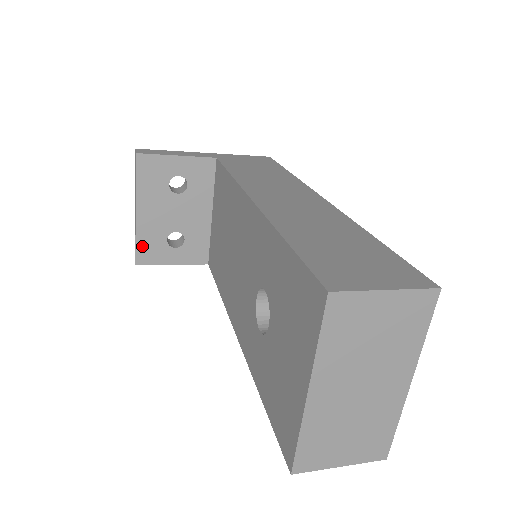
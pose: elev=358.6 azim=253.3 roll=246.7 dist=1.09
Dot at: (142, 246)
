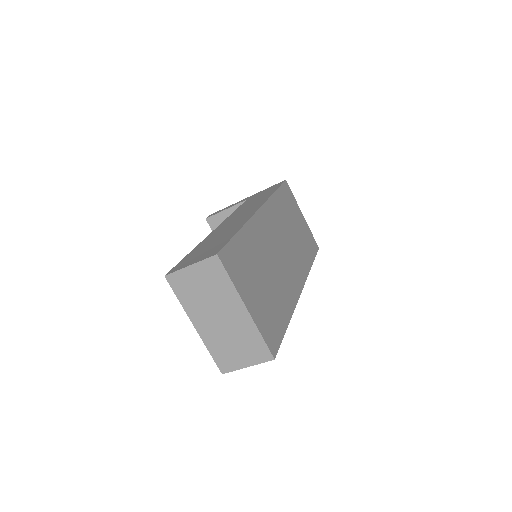
Dot at: occluded
